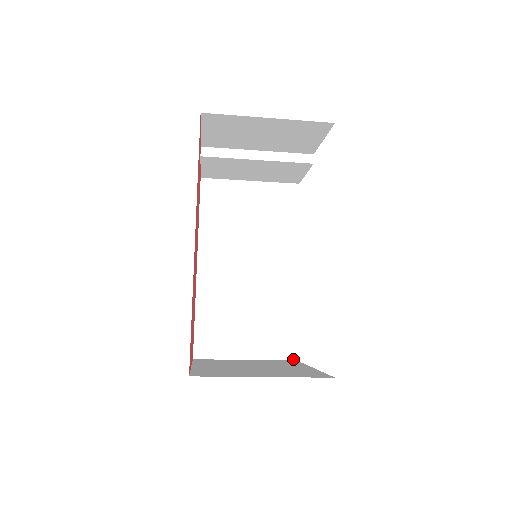
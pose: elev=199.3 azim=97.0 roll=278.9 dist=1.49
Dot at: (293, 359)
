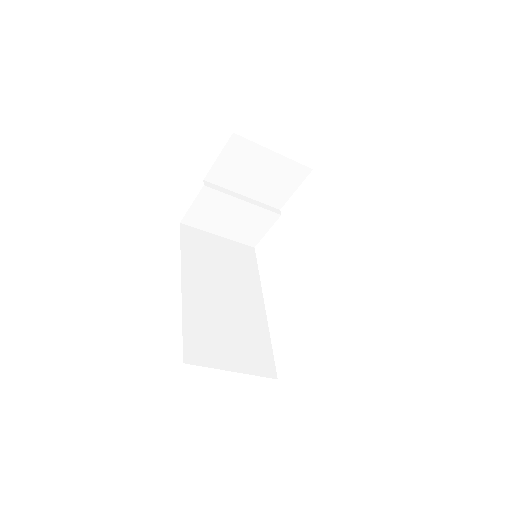
Dot at: (274, 377)
